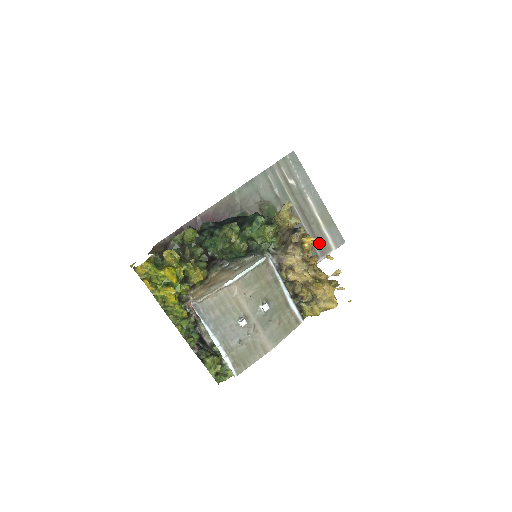
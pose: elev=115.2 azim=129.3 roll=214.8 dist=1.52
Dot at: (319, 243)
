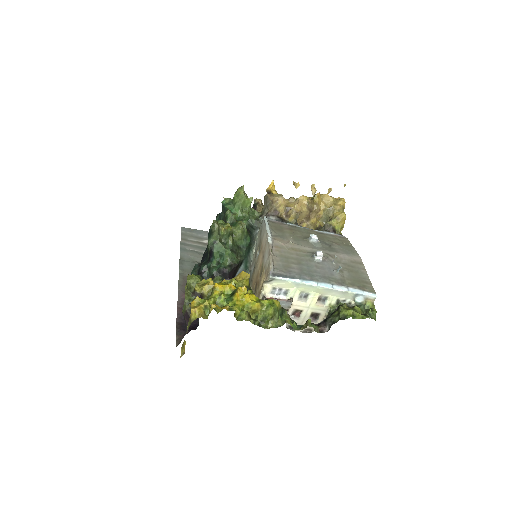
Dot at: occluded
